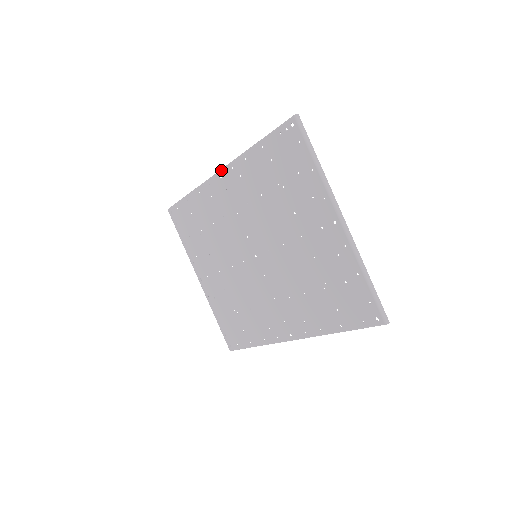
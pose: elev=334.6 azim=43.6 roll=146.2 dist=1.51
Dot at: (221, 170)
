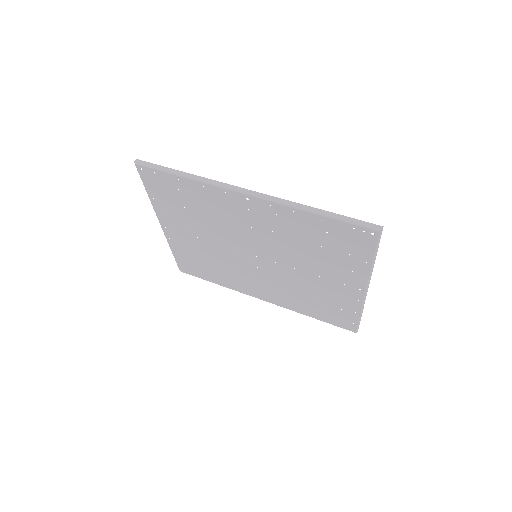
Dot at: (252, 196)
